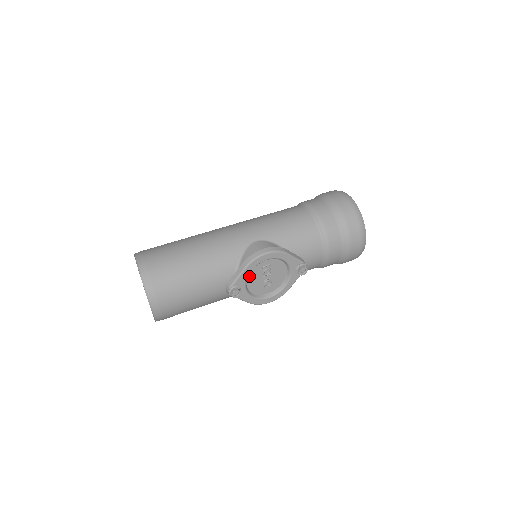
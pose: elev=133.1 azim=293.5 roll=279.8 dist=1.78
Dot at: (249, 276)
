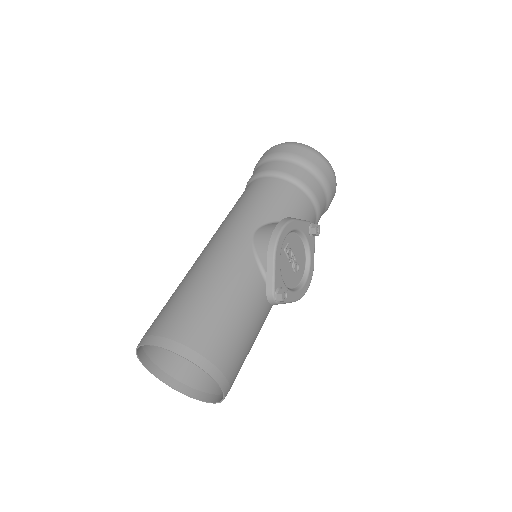
Dot at: occluded
